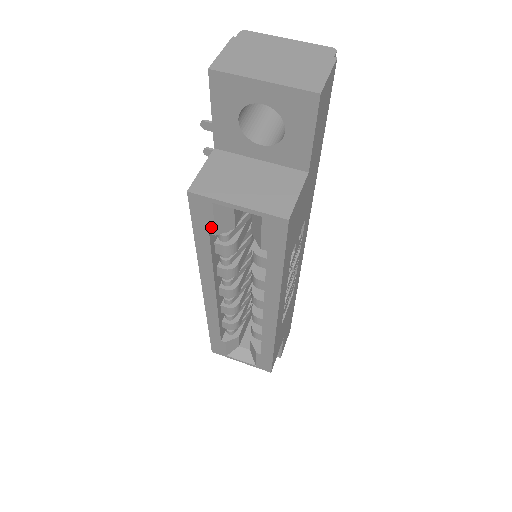
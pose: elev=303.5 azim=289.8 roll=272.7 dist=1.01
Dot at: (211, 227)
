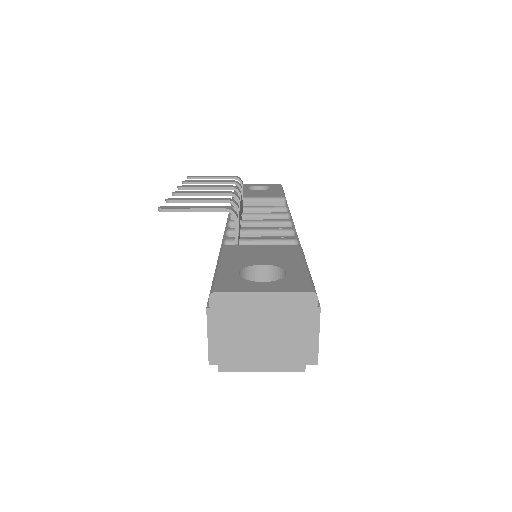
Dot at: occluded
